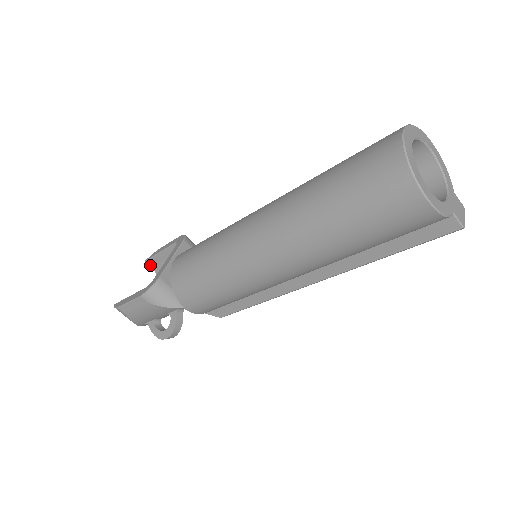
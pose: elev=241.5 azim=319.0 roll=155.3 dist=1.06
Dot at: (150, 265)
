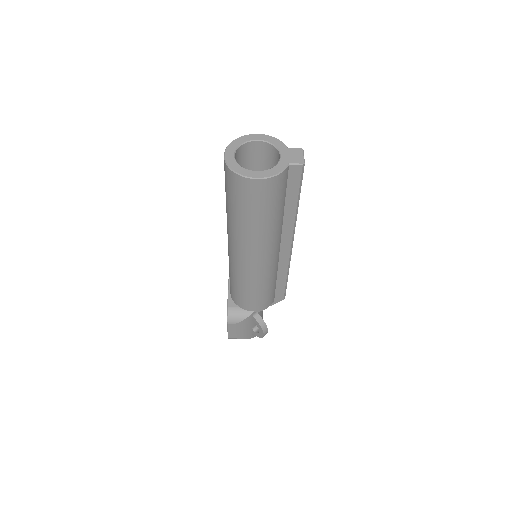
Dot at: occluded
